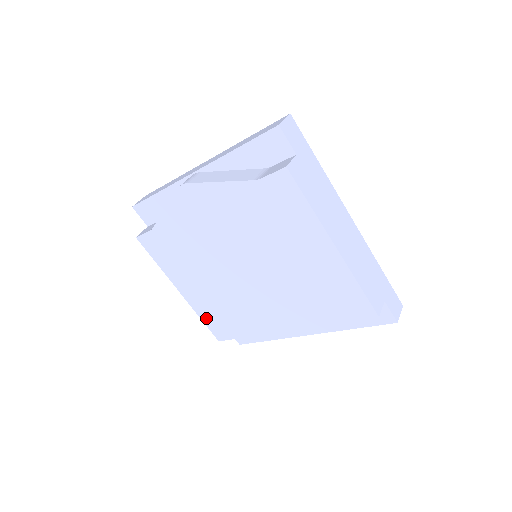
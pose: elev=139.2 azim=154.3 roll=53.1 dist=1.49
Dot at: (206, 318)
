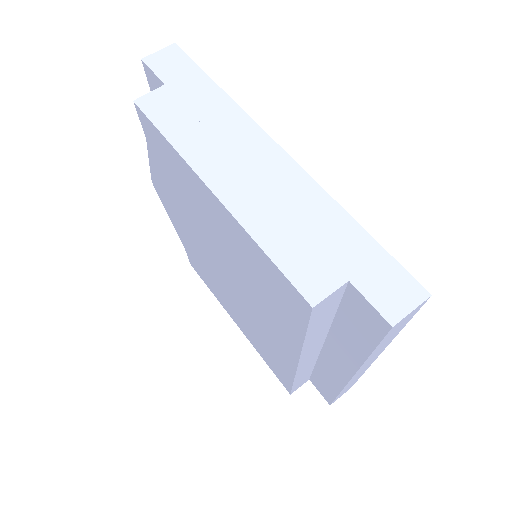
Dot at: (264, 358)
